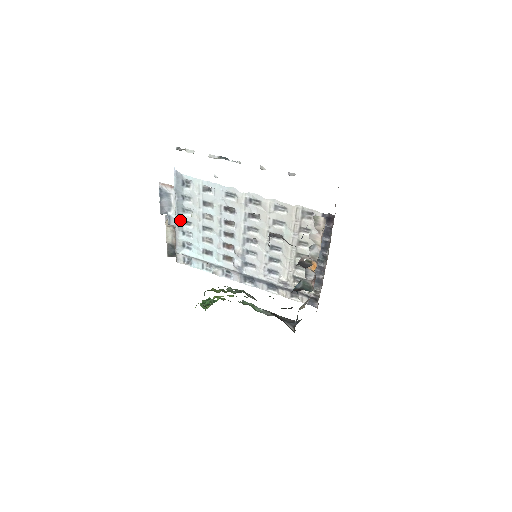
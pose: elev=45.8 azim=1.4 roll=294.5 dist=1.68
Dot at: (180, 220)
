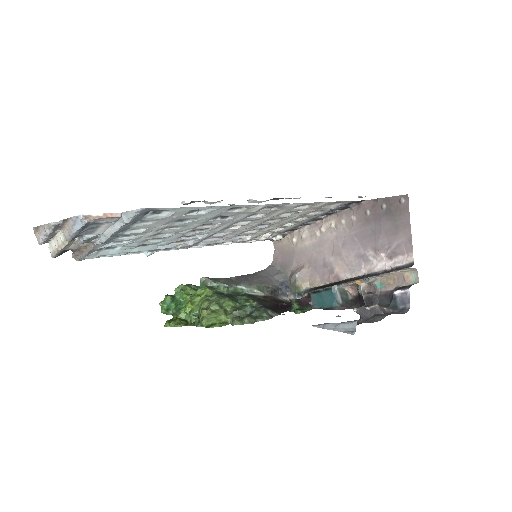
Dot at: (113, 238)
